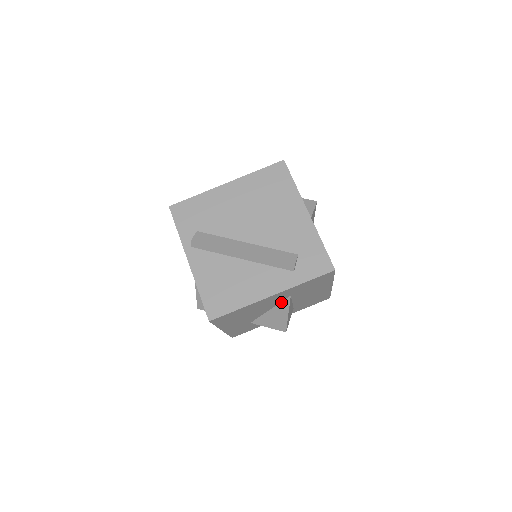
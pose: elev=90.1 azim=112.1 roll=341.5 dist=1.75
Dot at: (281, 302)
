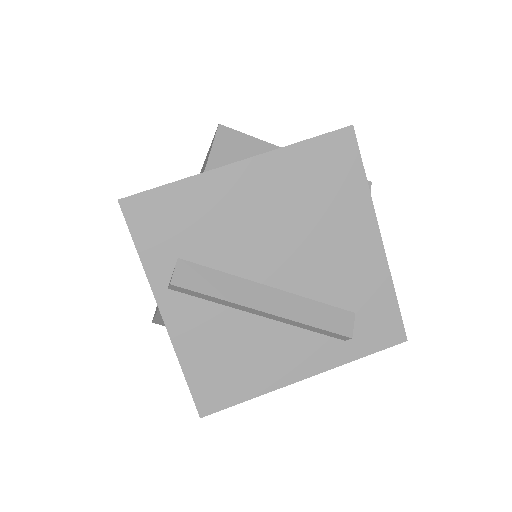
Dot at: occluded
